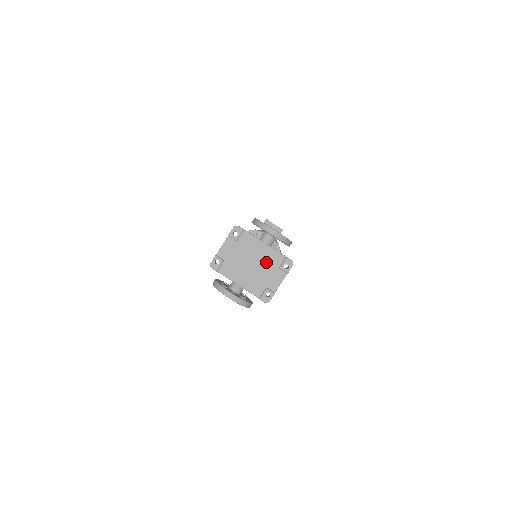
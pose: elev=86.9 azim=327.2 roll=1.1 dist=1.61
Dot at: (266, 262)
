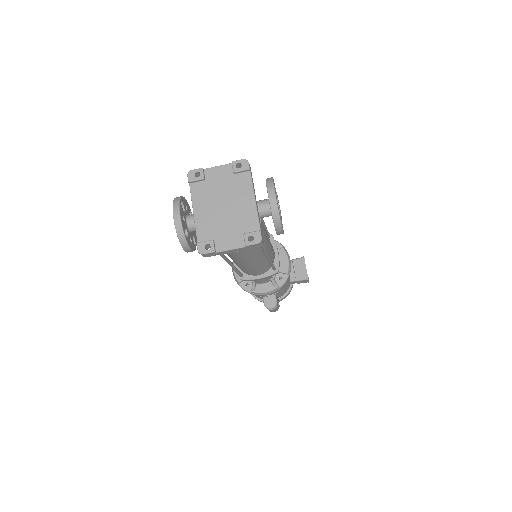
Dot at: (238, 217)
